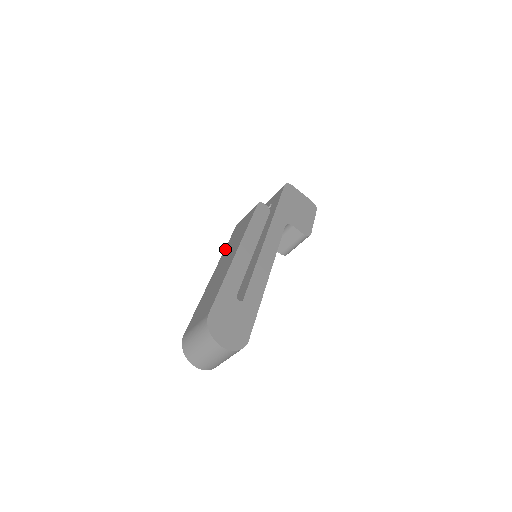
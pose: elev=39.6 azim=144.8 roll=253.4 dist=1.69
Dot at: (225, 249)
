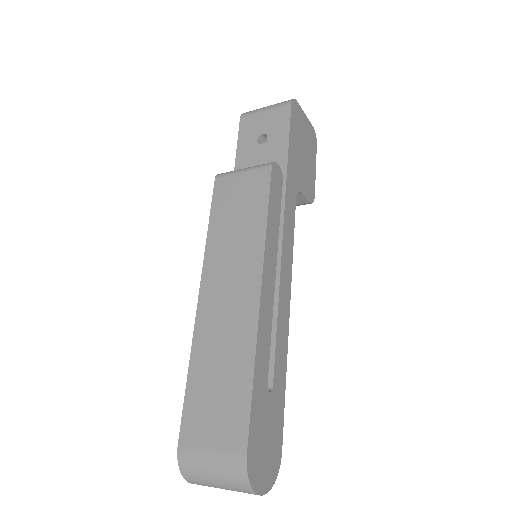
Dot at: (209, 242)
